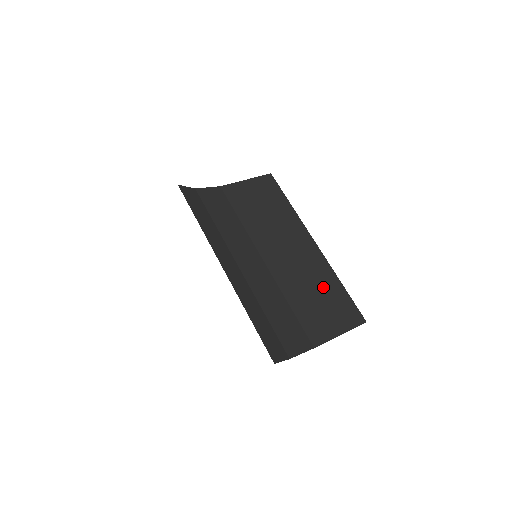
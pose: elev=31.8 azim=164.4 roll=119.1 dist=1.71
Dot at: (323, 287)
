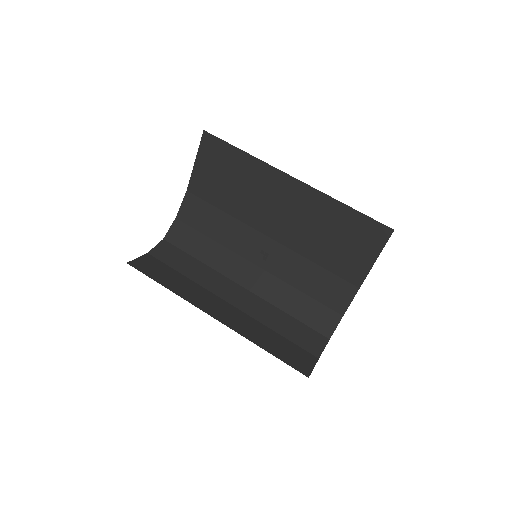
Dot at: (331, 223)
